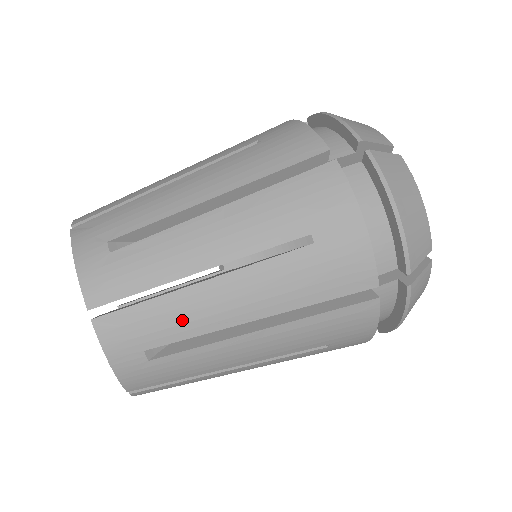
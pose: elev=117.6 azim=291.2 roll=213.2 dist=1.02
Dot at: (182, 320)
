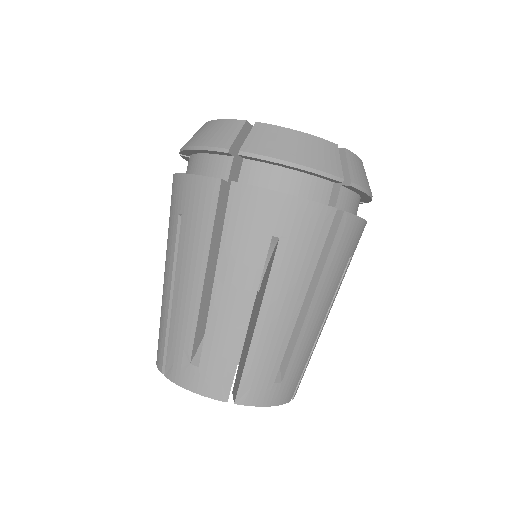
Dot at: (271, 350)
